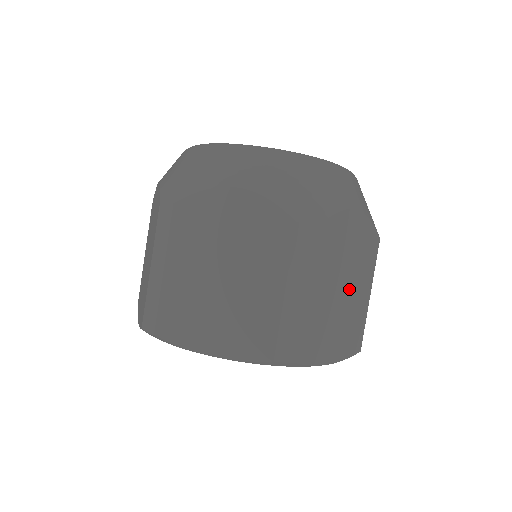
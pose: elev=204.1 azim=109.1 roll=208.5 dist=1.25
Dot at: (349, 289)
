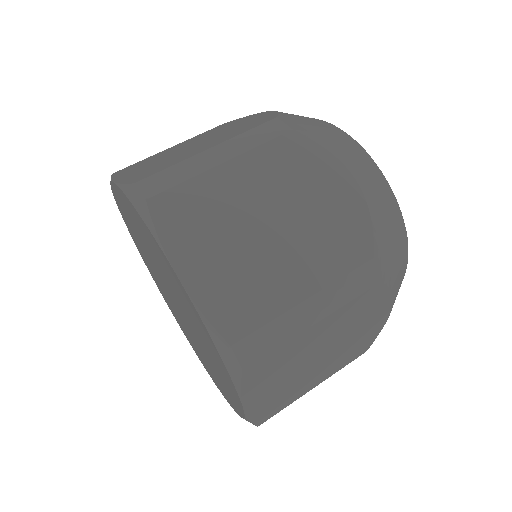
Dot at: (320, 362)
